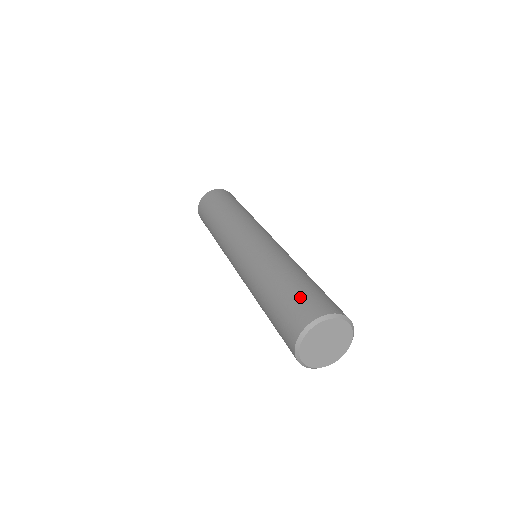
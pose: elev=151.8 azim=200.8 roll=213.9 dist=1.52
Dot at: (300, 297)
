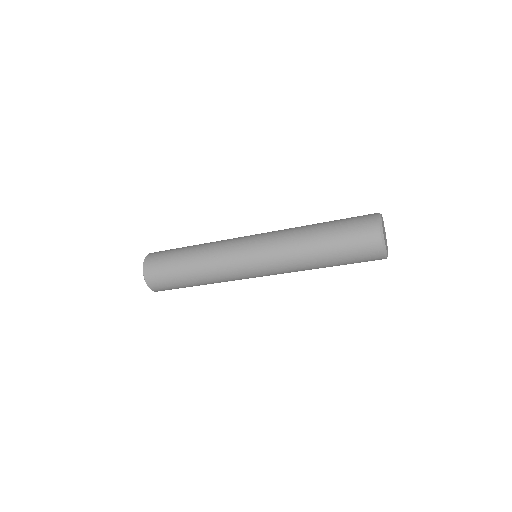
Dot at: (351, 217)
